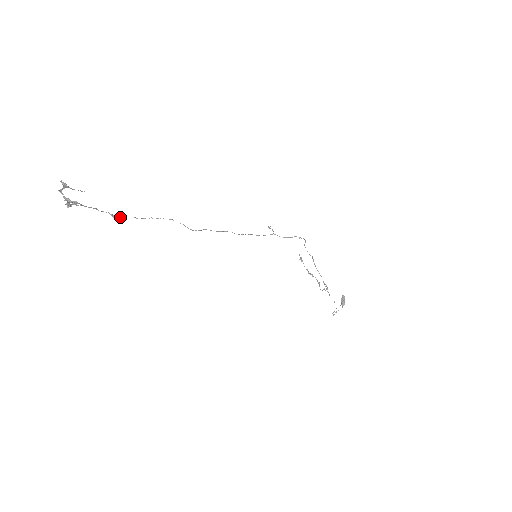
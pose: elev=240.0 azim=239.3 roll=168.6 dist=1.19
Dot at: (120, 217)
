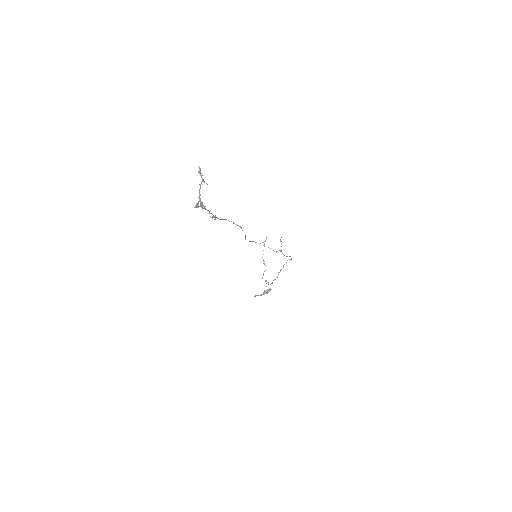
Dot at: (215, 217)
